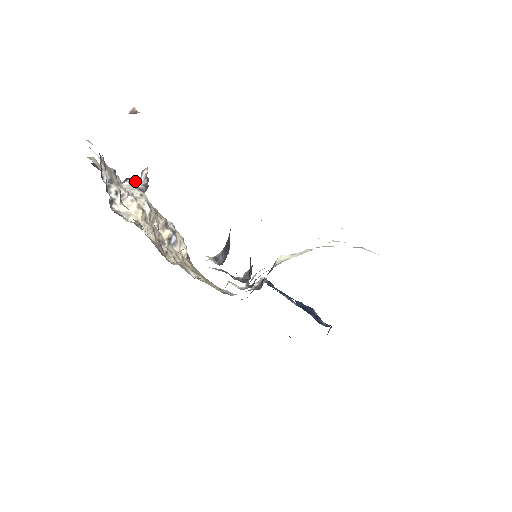
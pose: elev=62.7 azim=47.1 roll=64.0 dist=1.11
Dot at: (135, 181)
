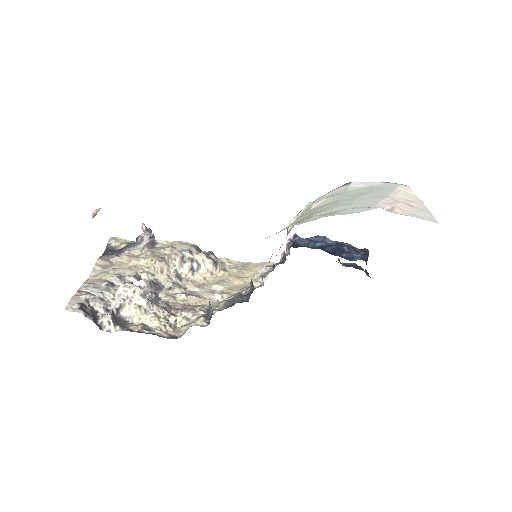
Dot at: (142, 239)
